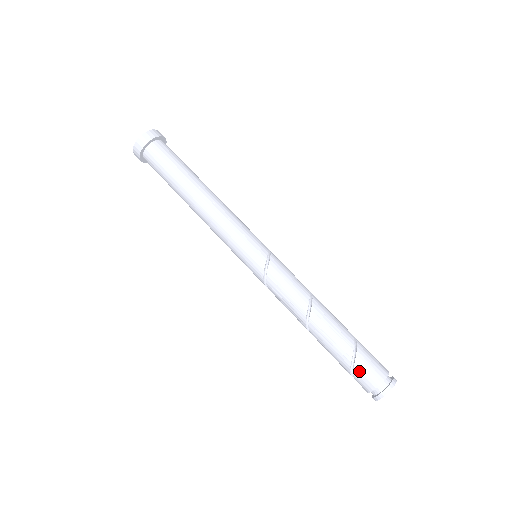
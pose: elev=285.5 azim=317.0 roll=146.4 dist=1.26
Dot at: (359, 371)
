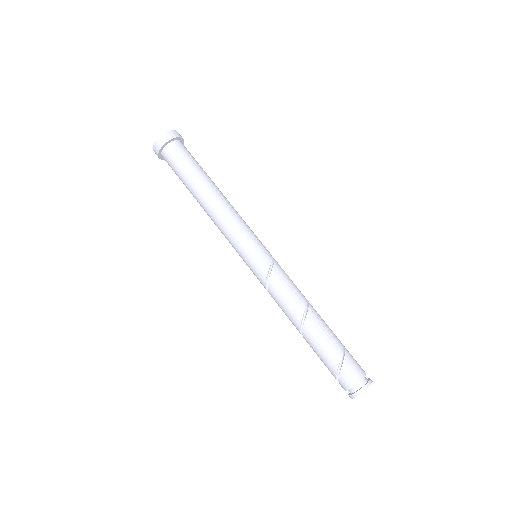
Dot at: (348, 362)
